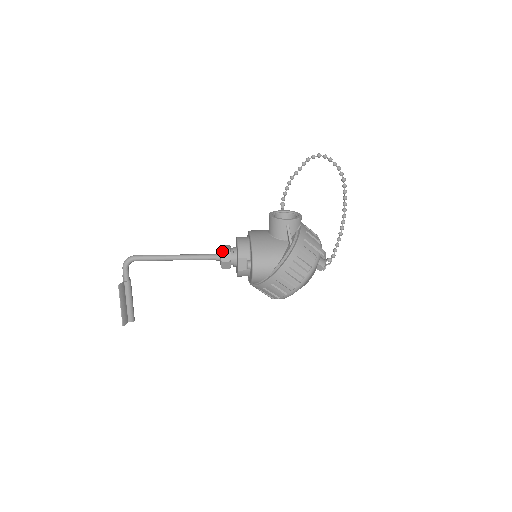
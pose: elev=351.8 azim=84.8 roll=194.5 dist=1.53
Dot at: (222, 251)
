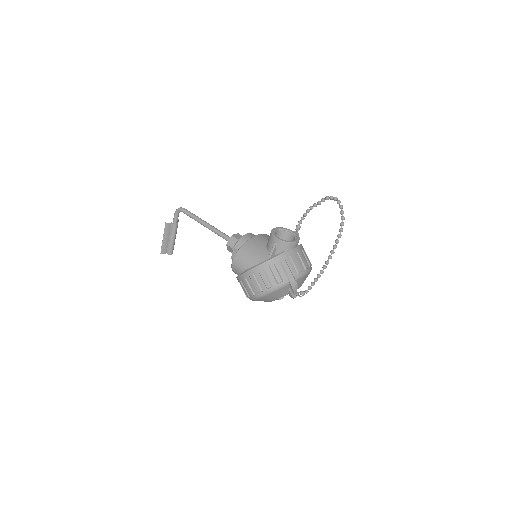
Dot at: (231, 237)
